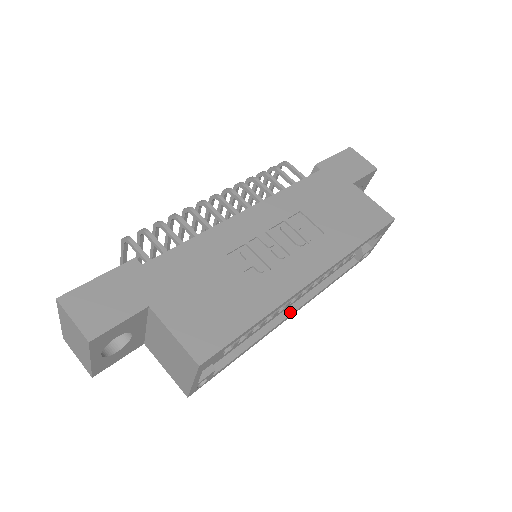
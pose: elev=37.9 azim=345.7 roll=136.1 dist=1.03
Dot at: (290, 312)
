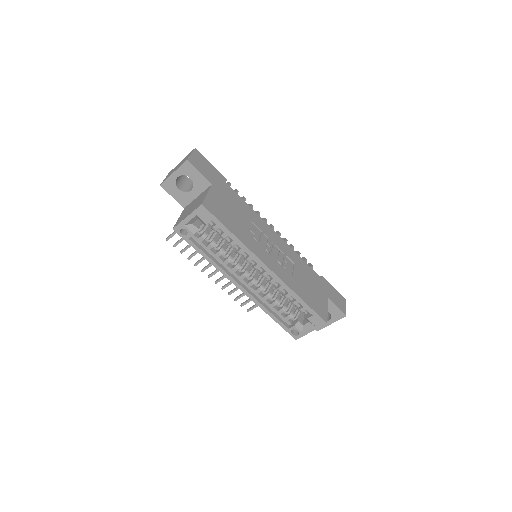
Dot at: (239, 283)
